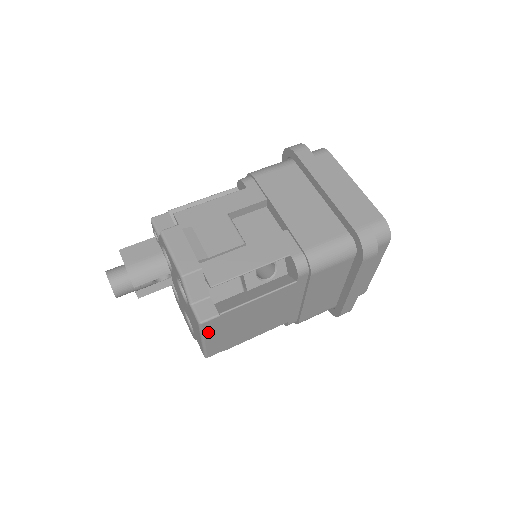
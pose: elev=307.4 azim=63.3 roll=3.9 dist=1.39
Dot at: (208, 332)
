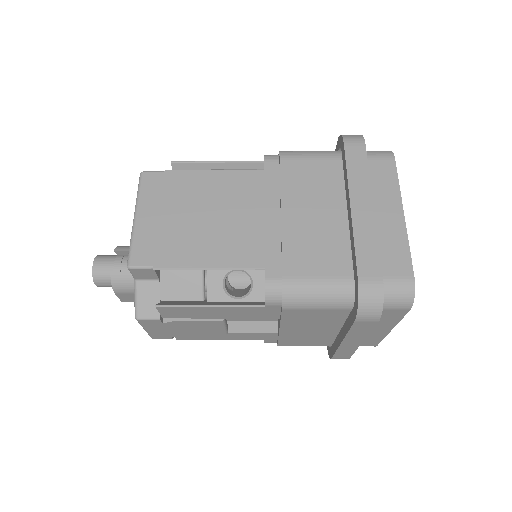
Dot at: (145, 196)
